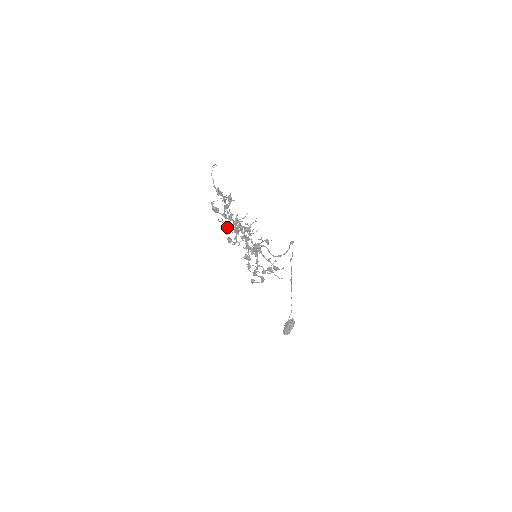
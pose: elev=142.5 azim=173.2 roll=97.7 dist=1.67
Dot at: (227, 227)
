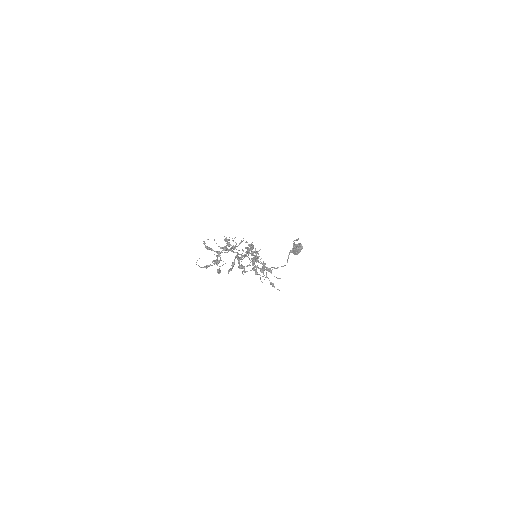
Dot at: (223, 250)
